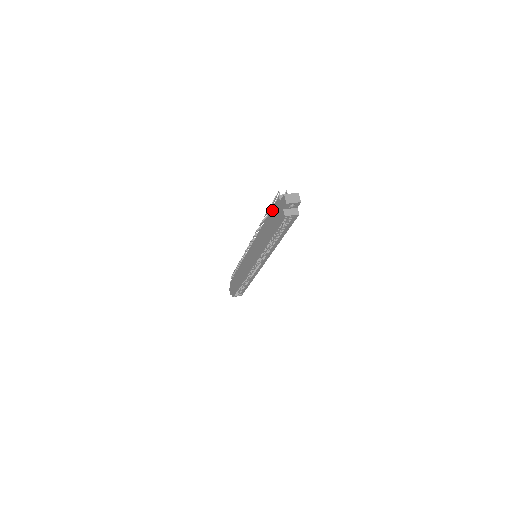
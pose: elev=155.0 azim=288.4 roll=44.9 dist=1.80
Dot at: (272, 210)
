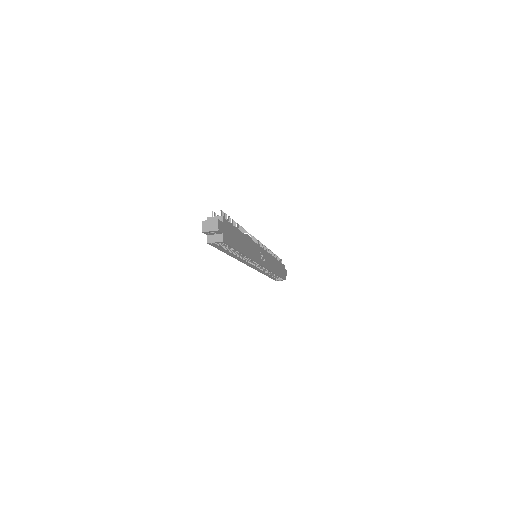
Dot at: occluded
